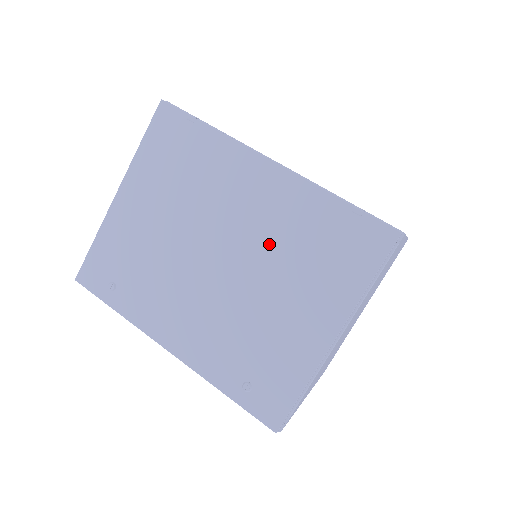
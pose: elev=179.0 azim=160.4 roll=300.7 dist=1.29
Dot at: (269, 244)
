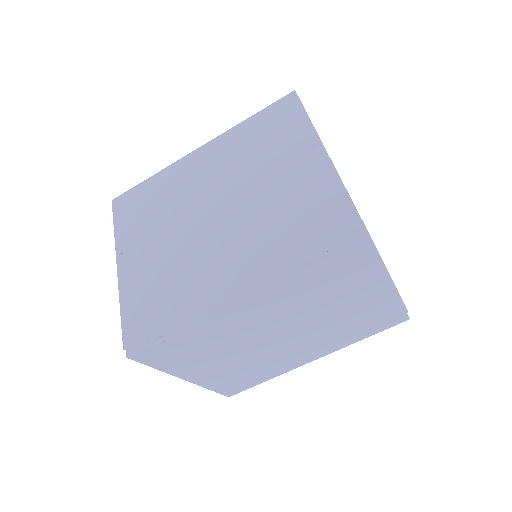
Dot at: (300, 311)
